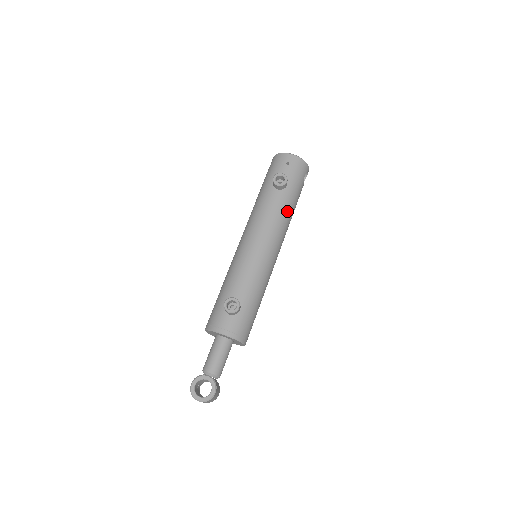
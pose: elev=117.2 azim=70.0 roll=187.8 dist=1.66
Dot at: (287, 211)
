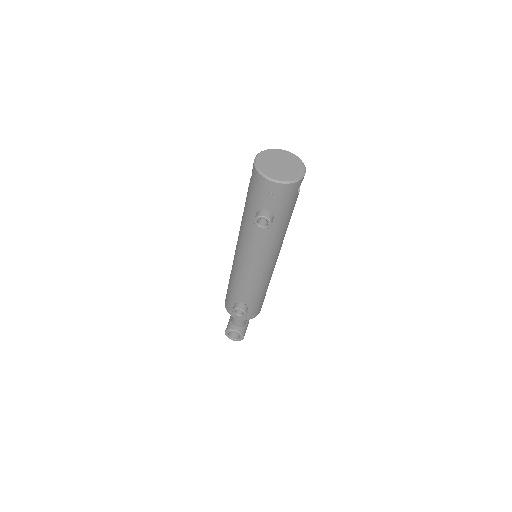
Dot at: (279, 234)
